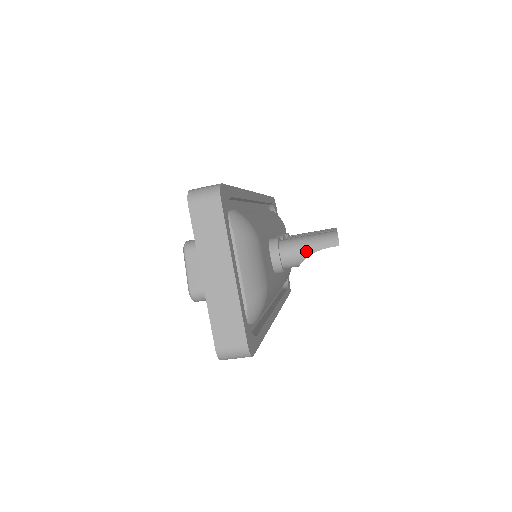
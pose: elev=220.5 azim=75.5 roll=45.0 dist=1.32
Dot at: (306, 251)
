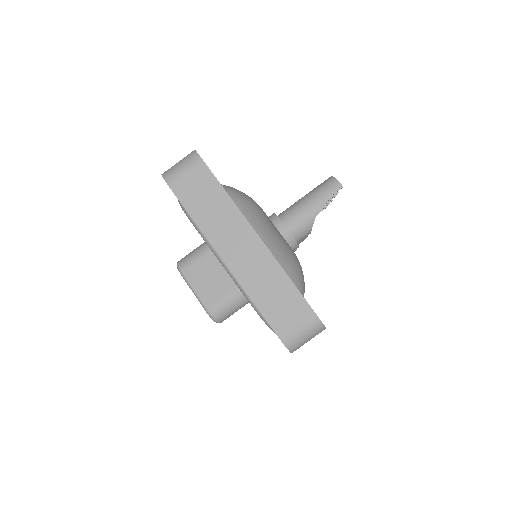
Dot at: (312, 210)
